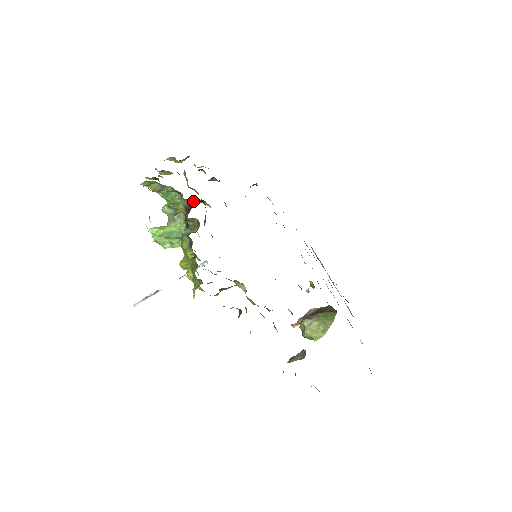
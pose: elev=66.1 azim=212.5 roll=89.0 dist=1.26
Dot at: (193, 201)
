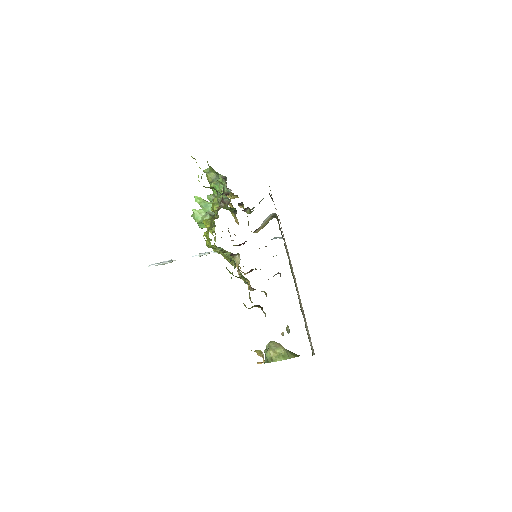
Dot at: (229, 210)
